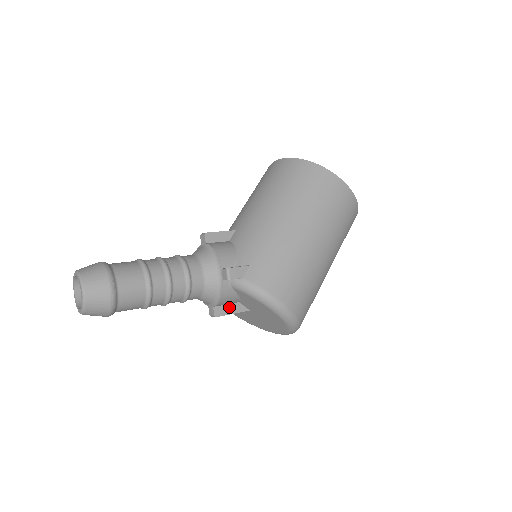
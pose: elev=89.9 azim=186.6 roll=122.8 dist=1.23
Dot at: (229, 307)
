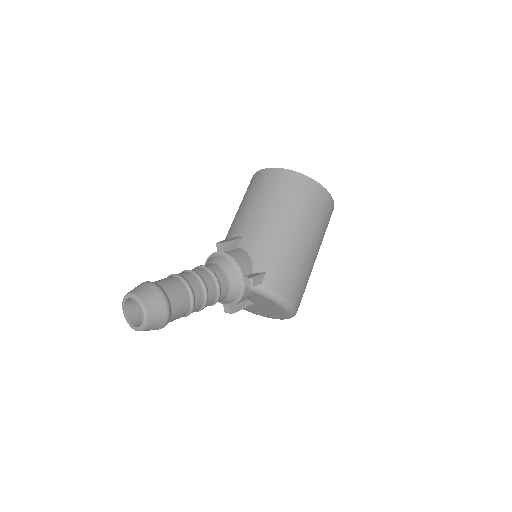
Dot at: (240, 304)
